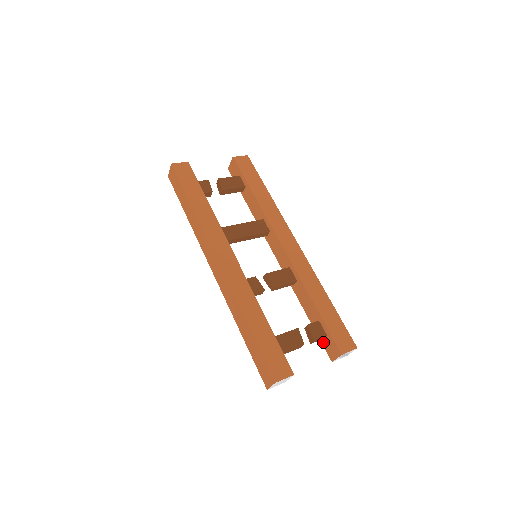
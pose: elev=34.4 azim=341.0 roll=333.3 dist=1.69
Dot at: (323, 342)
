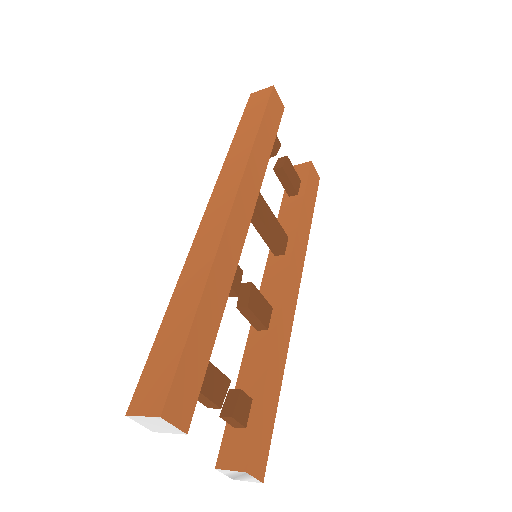
Dot at: (229, 431)
